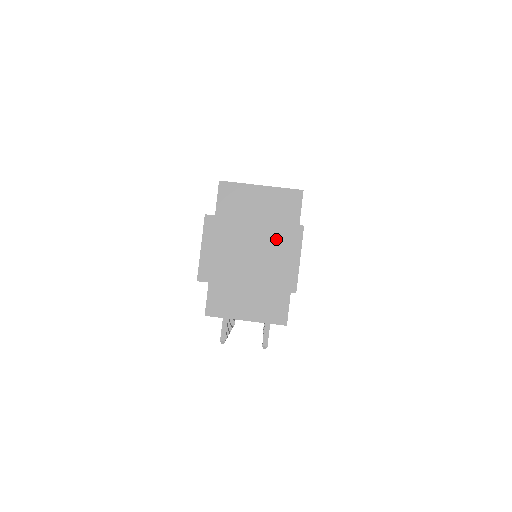
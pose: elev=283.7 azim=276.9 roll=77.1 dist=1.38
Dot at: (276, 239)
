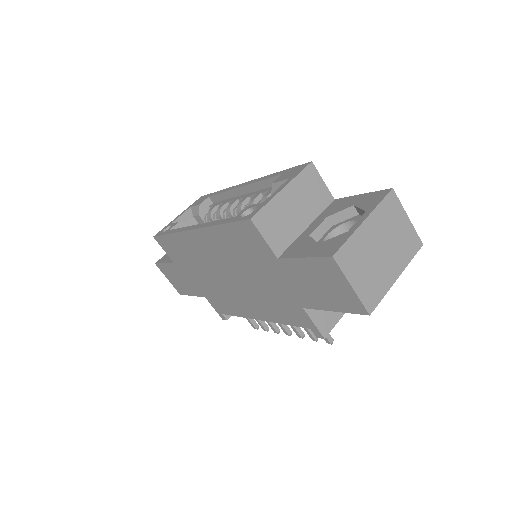
Dot at: (386, 219)
